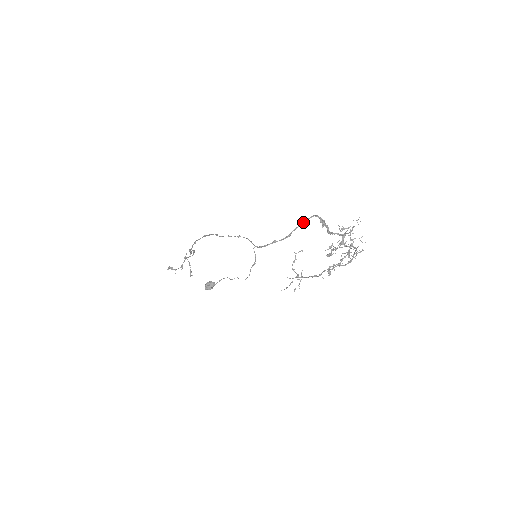
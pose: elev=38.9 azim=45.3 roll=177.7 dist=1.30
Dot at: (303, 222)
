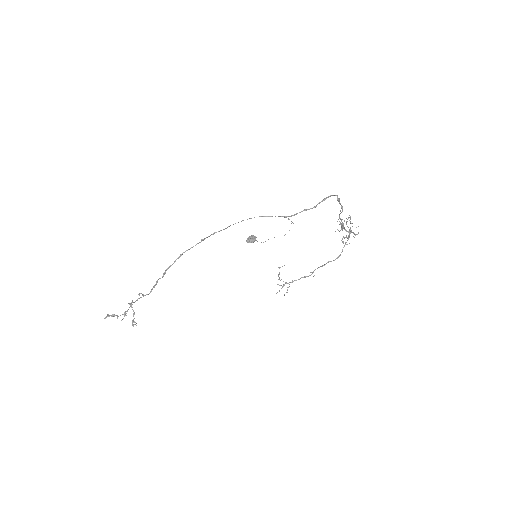
Dot at: (325, 198)
